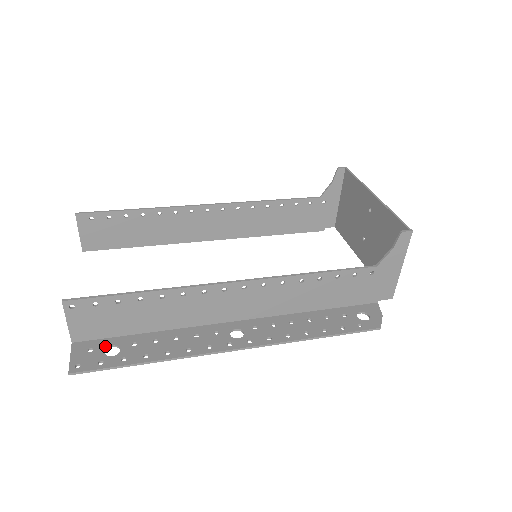
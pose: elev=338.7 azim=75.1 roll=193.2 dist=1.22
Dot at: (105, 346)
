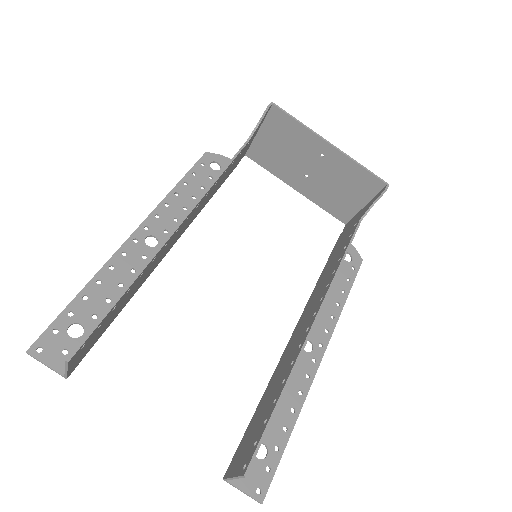
Dot at: occluded
